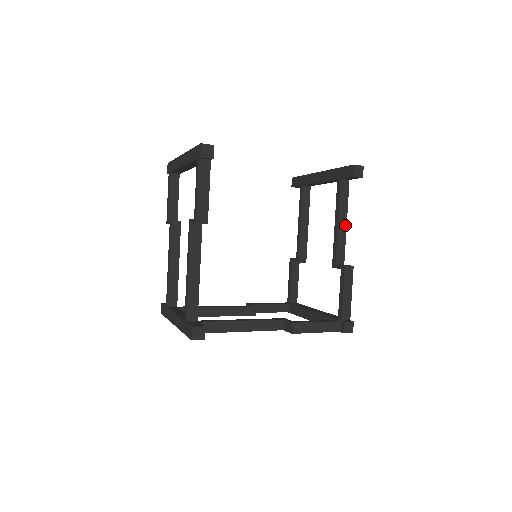
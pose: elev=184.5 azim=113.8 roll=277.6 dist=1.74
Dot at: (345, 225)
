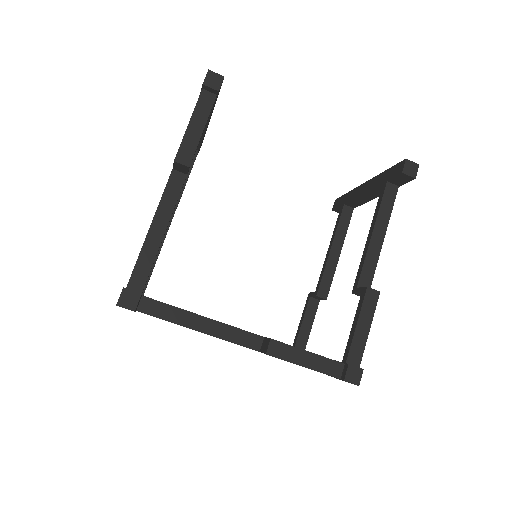
Dot at: (381, 241)
